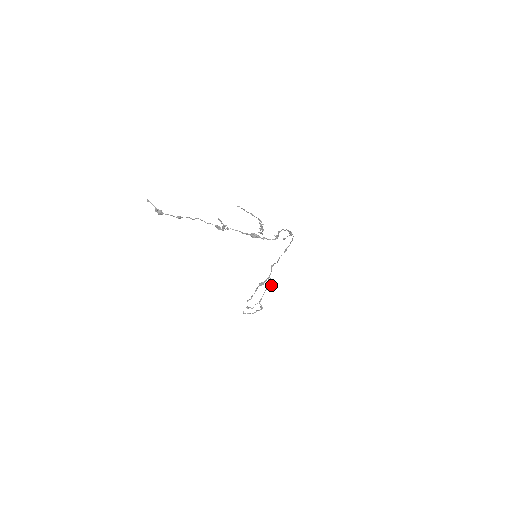
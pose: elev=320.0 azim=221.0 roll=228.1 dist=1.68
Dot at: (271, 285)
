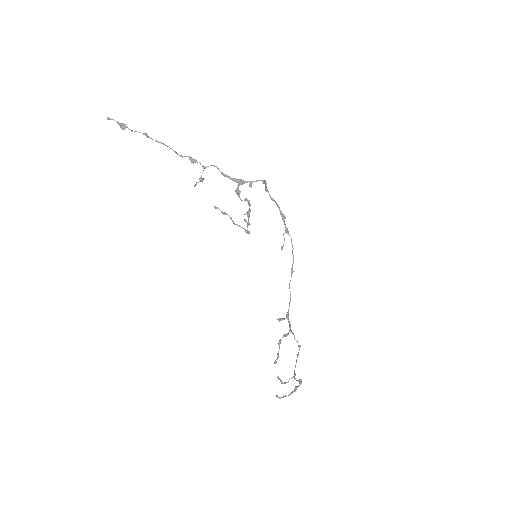
Dot at: (299, 347)
